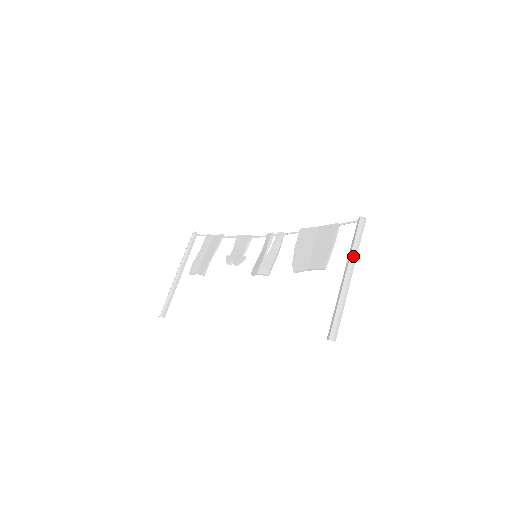
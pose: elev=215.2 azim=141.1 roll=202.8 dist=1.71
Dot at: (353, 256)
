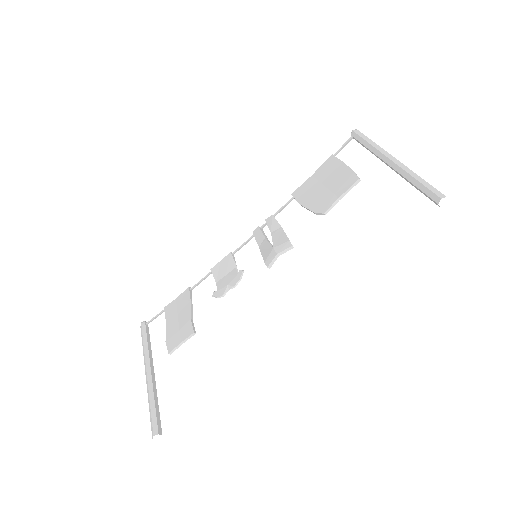
Dot at: (379, 148)
